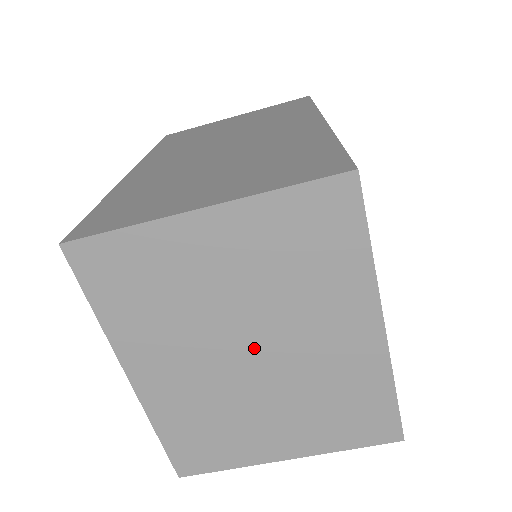
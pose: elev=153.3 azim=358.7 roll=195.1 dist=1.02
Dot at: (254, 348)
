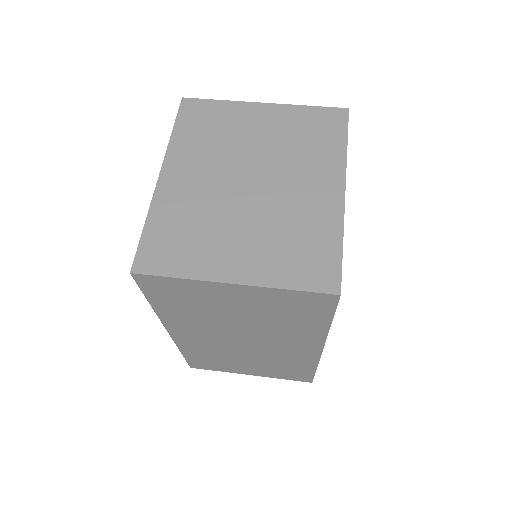
Dot at: (254, 180)
